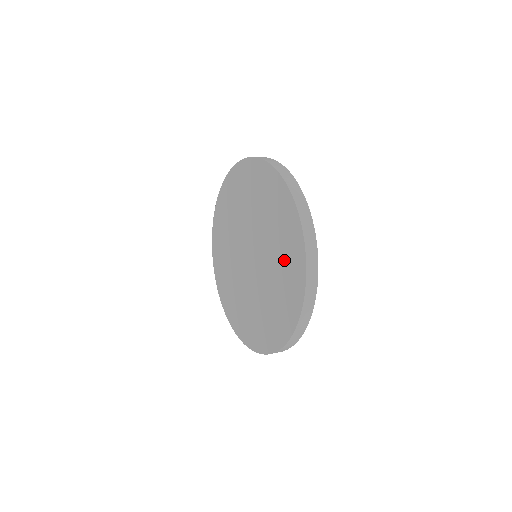
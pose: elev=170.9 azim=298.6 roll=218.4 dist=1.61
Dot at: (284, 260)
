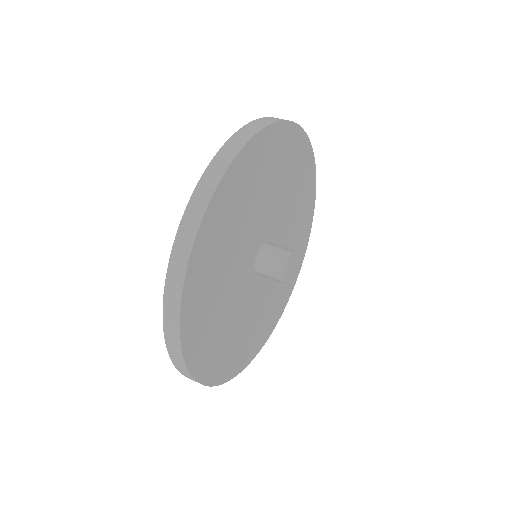
Dot at: occluded
